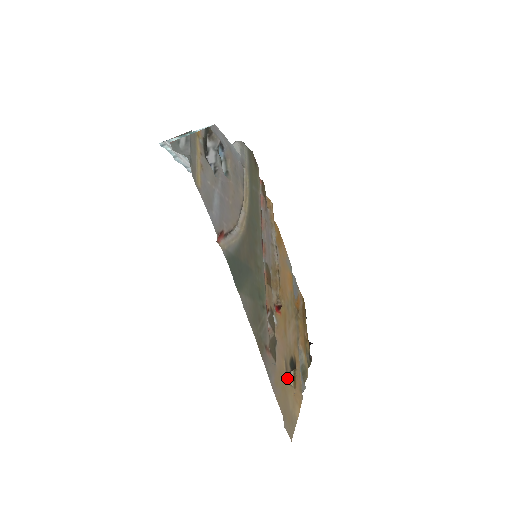
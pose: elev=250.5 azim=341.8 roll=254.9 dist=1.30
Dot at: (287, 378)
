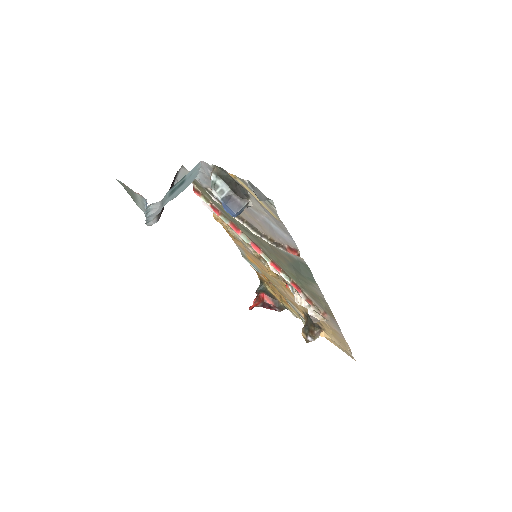
Dot at: (323, 326)
